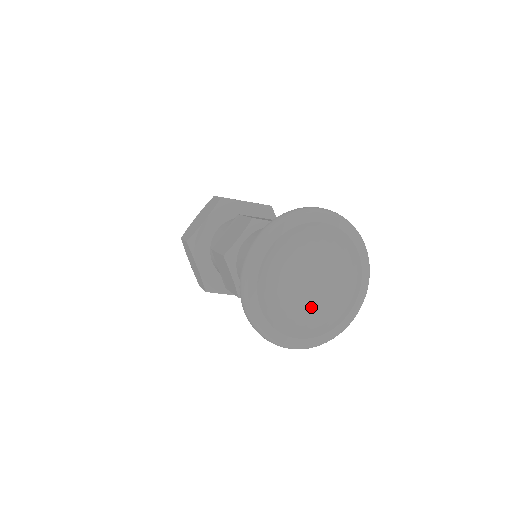
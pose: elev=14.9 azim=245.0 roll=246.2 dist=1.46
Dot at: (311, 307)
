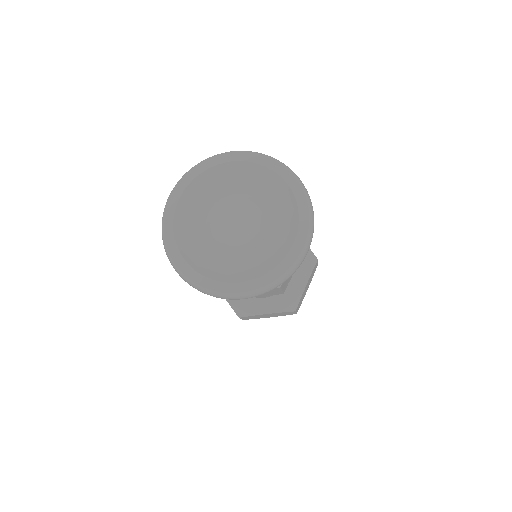
Dot at: (252, 251)
